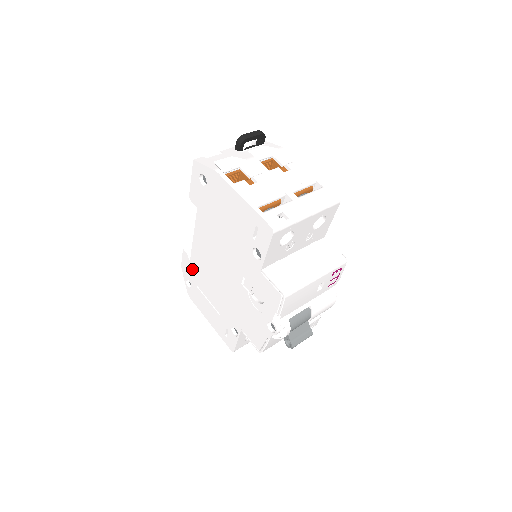
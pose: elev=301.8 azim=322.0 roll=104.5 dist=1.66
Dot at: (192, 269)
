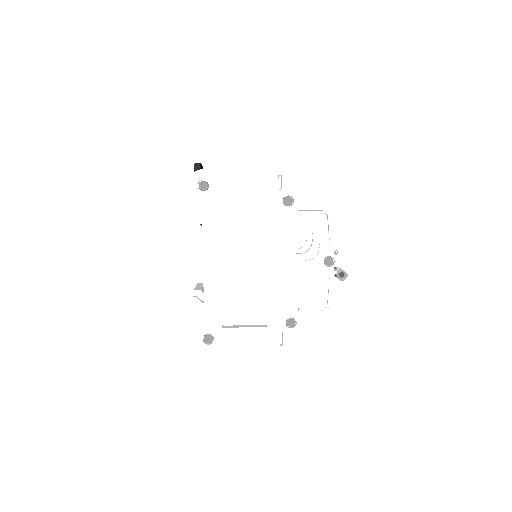
Dot at: (210, 310)
